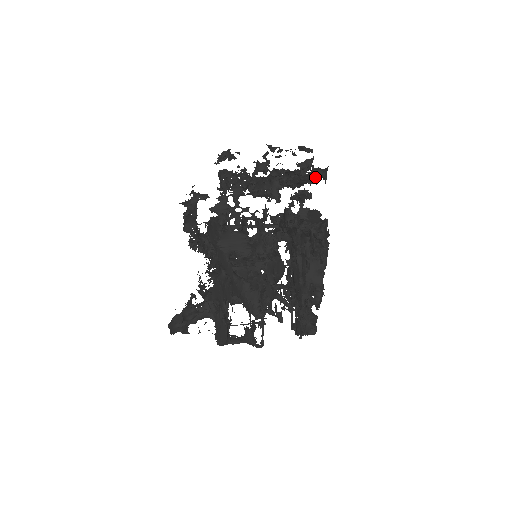
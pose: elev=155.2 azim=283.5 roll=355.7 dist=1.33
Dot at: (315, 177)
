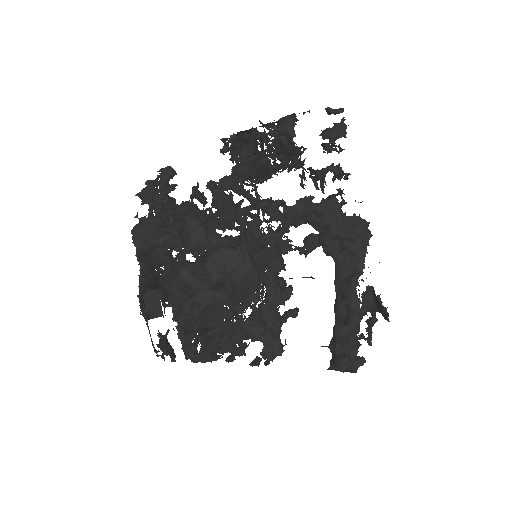
Dot at: (287, 138)
